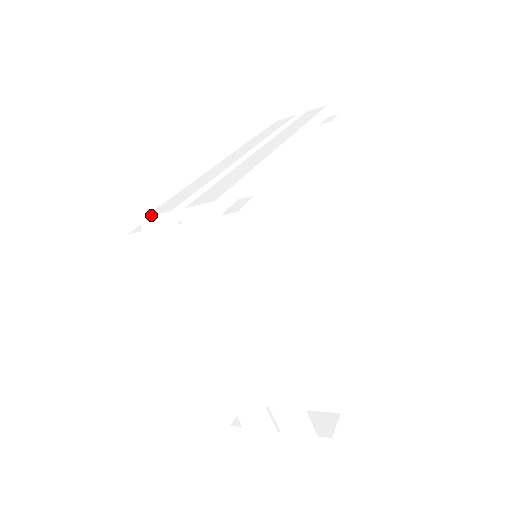
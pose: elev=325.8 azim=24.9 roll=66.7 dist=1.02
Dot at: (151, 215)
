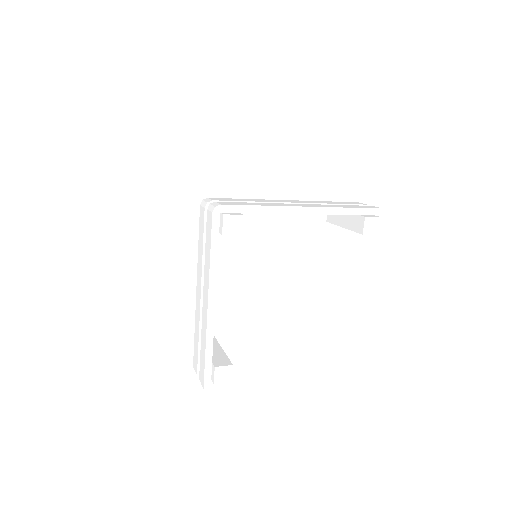
Dot at: (209, 198)
